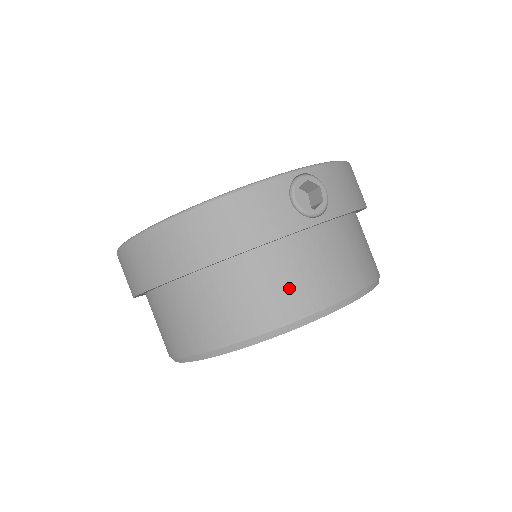
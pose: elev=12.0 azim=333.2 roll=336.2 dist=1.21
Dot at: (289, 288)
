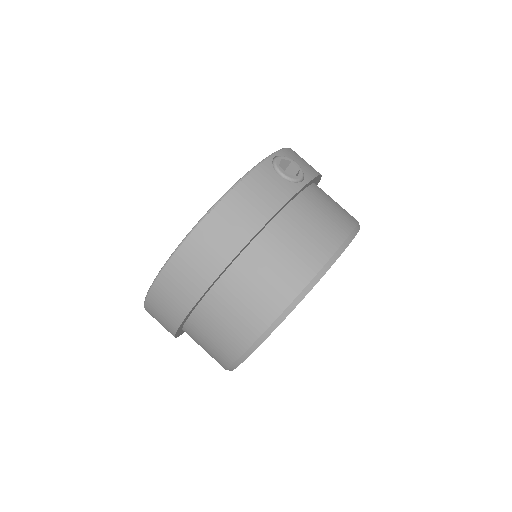
Dot at: (310, 238)
